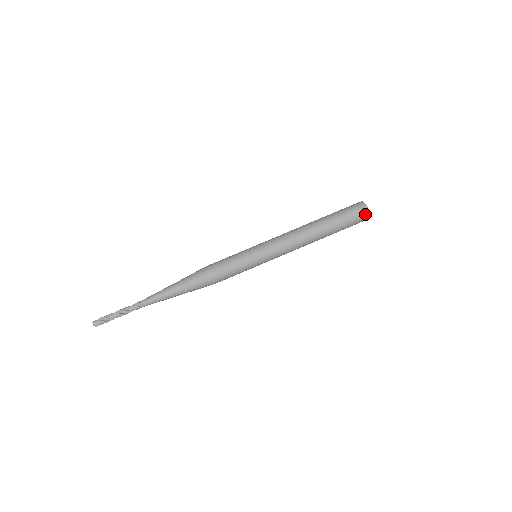
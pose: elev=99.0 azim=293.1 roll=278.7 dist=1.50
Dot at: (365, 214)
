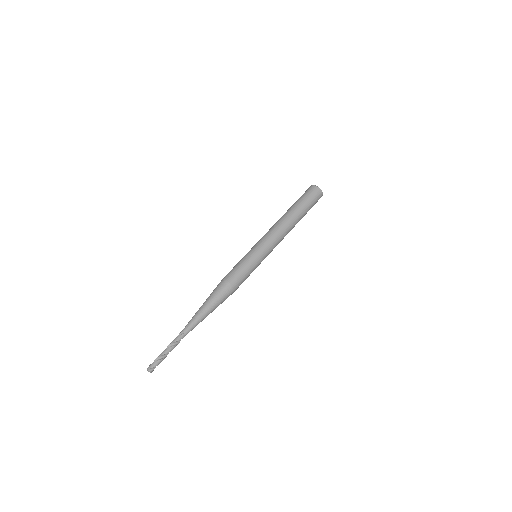
Dot at: (315, 188)
